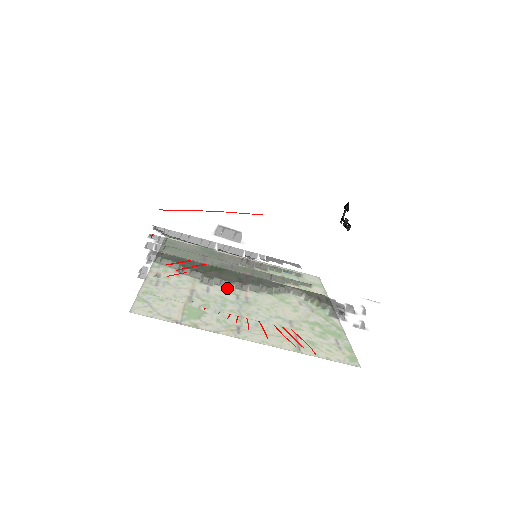
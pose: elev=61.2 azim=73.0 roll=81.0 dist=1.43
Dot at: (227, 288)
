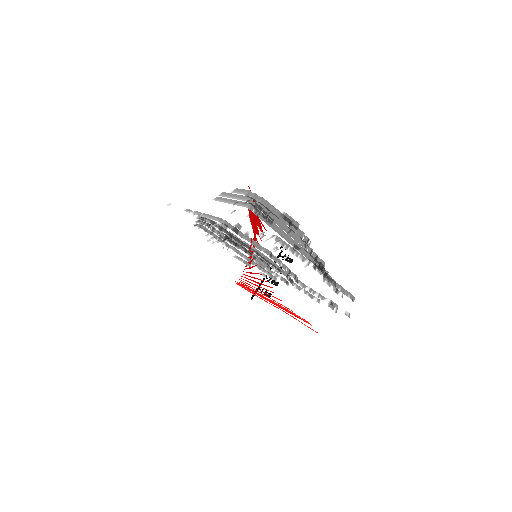
Dot at: (278, 263)
